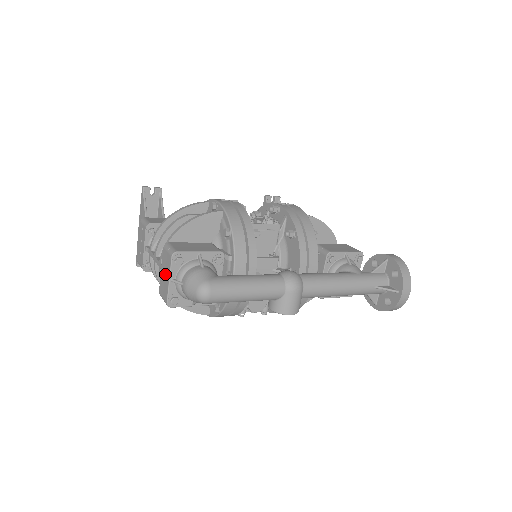
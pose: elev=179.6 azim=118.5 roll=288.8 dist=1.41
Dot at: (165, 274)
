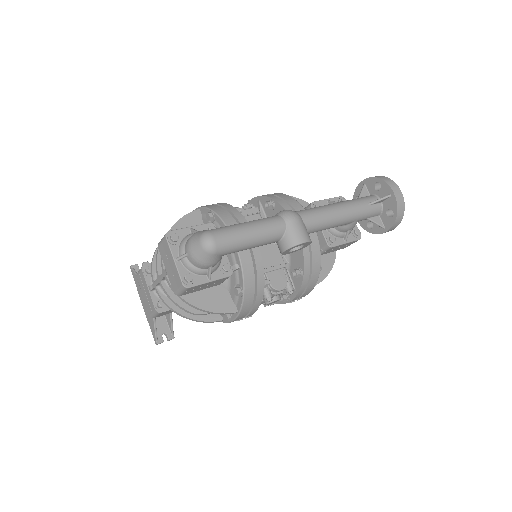
Dot at: (169, 263)
